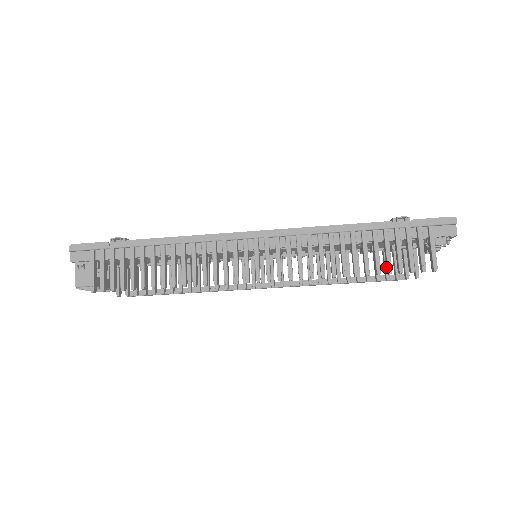
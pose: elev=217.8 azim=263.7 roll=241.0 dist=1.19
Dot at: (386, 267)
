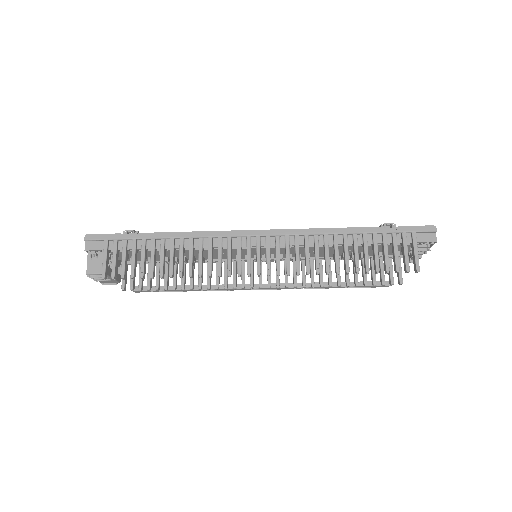
Dot at: (374, 267)
